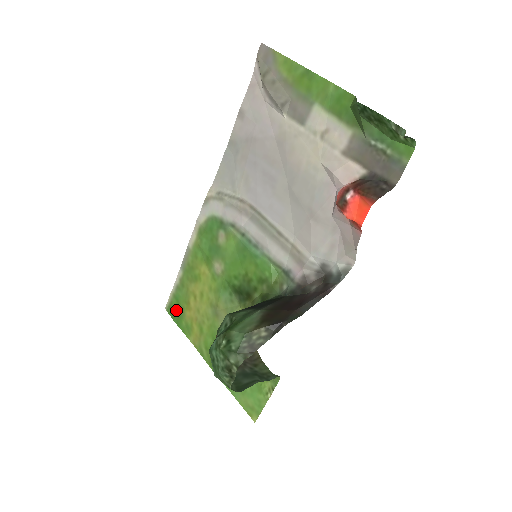
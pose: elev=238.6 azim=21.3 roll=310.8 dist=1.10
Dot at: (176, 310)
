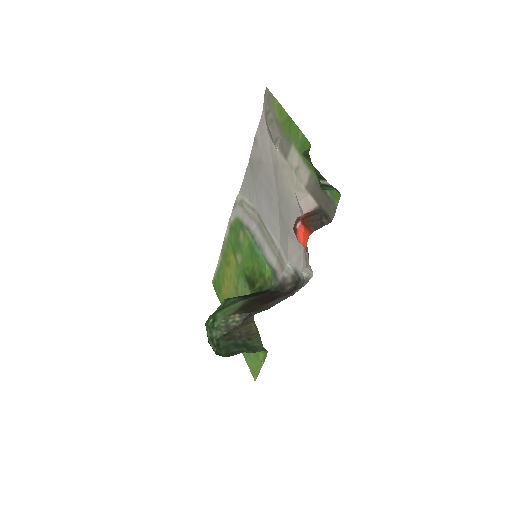
Dot at: (217, 285)
